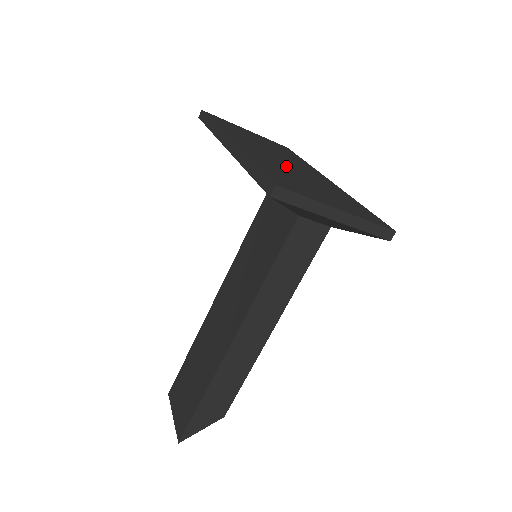
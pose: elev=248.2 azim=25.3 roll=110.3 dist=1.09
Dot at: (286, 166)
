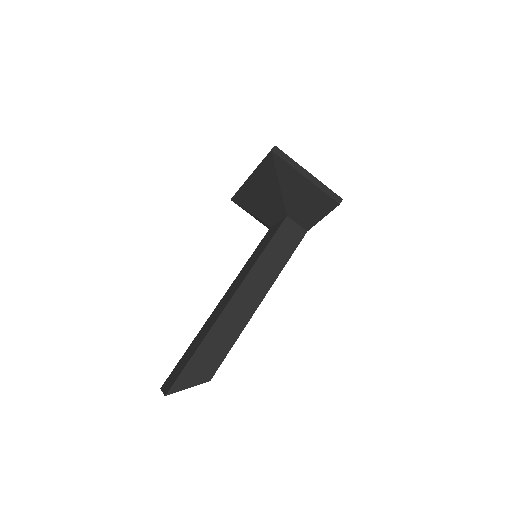
Dot at: occluded
